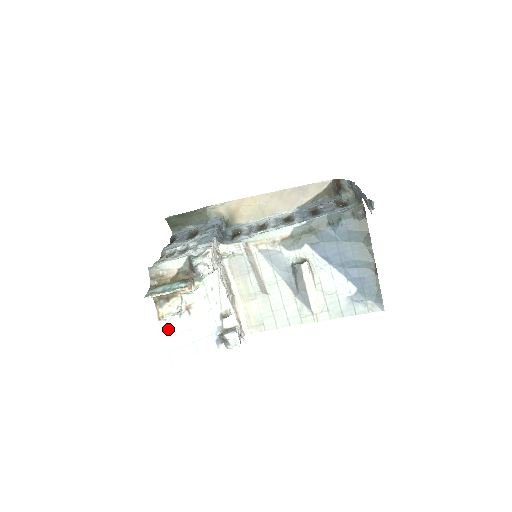
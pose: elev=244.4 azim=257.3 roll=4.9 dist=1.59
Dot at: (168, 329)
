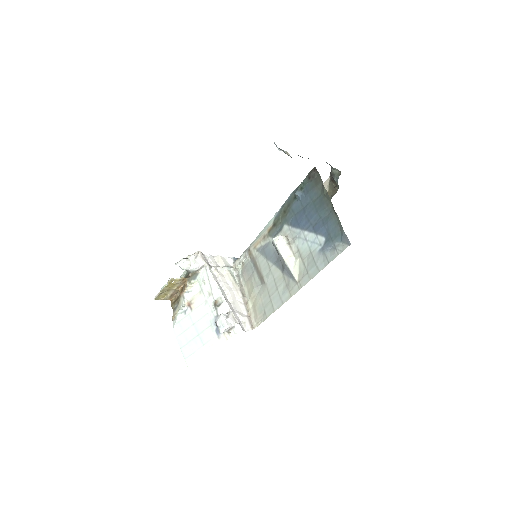
Dot at: (178, 326)
